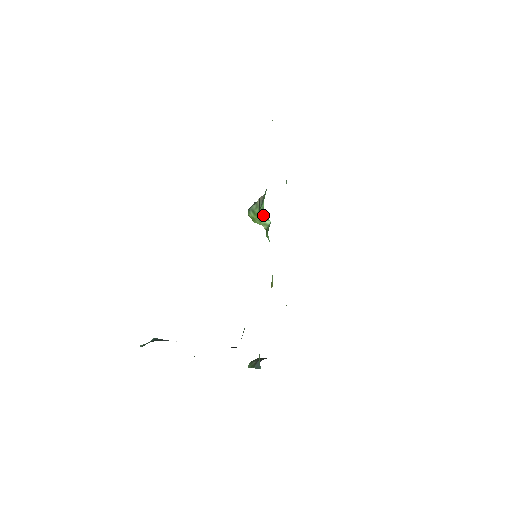
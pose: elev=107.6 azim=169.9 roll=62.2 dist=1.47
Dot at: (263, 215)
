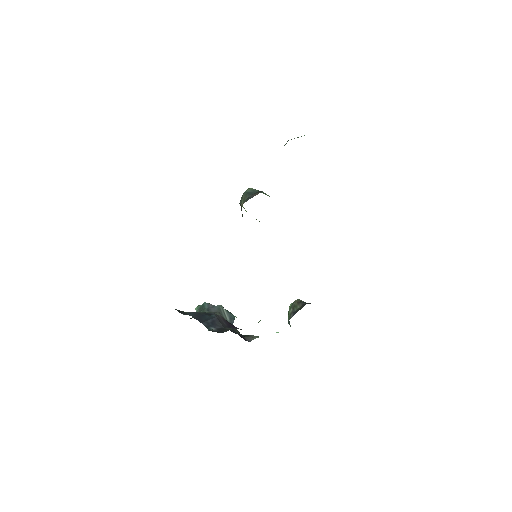
Dot at: occluded
